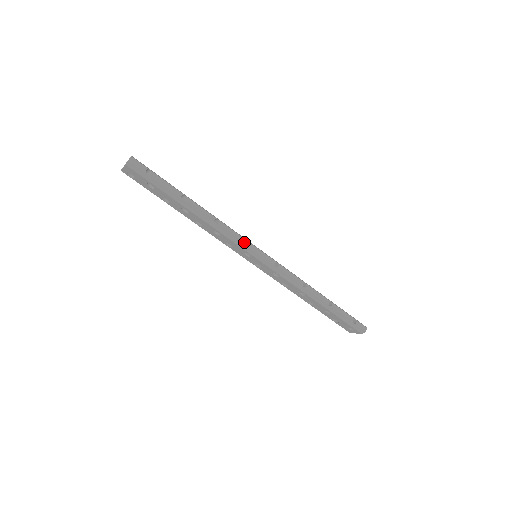
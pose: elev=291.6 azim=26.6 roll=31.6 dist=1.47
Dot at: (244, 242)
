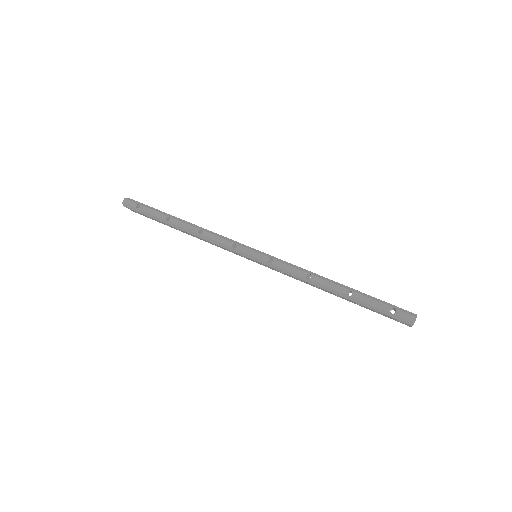
Dot at: (231, 245)
